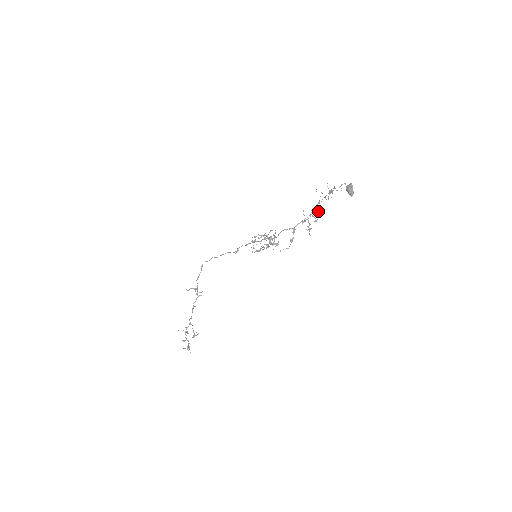
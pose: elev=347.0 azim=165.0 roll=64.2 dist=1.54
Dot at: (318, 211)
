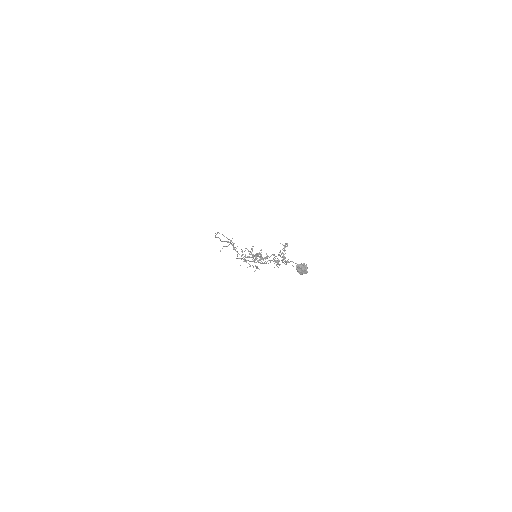
Dot at: (284, 263)
